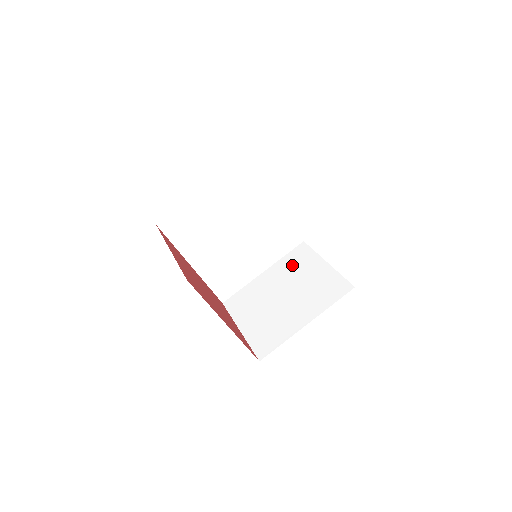
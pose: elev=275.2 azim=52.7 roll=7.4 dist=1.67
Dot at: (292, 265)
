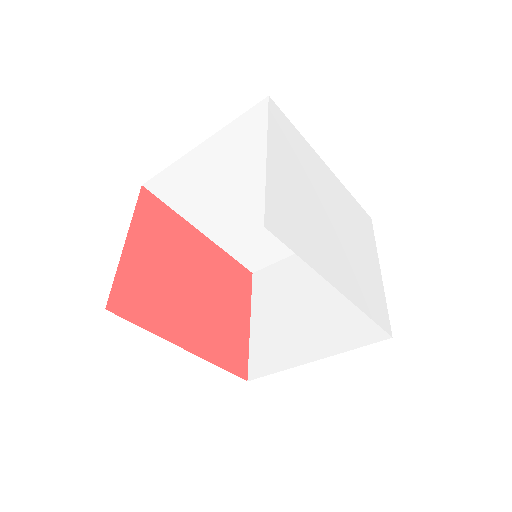
Dot at: occluded
